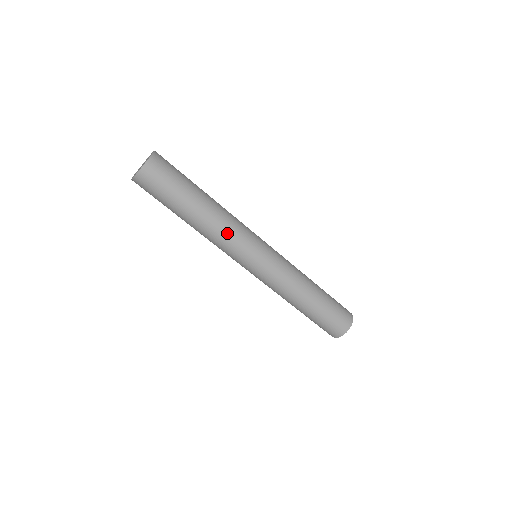
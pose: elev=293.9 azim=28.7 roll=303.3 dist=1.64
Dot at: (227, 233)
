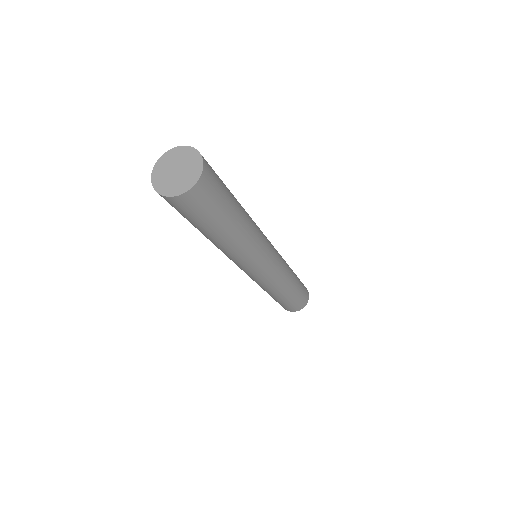
Dot at: (237, 256)
